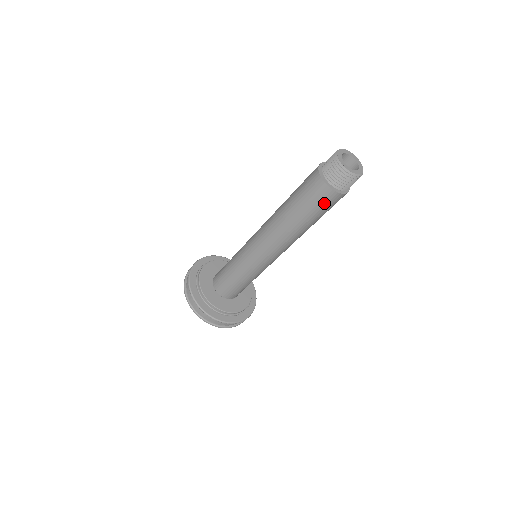
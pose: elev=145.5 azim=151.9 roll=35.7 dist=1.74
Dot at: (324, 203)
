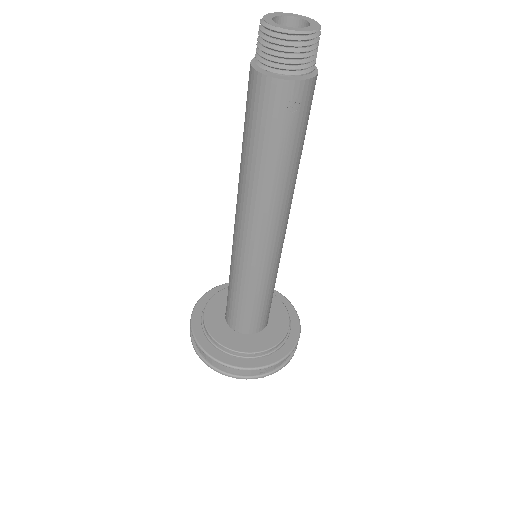
Dot at: (260, 107)
